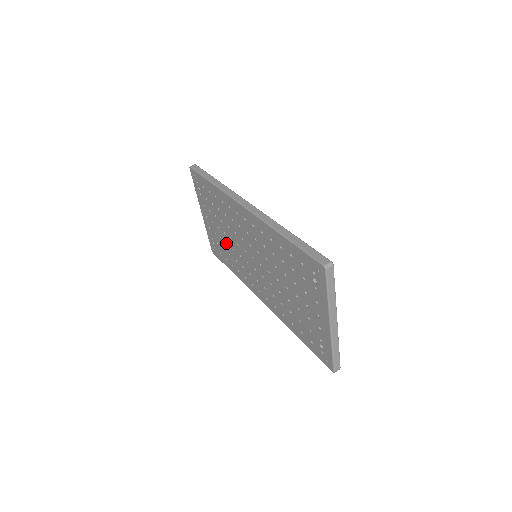
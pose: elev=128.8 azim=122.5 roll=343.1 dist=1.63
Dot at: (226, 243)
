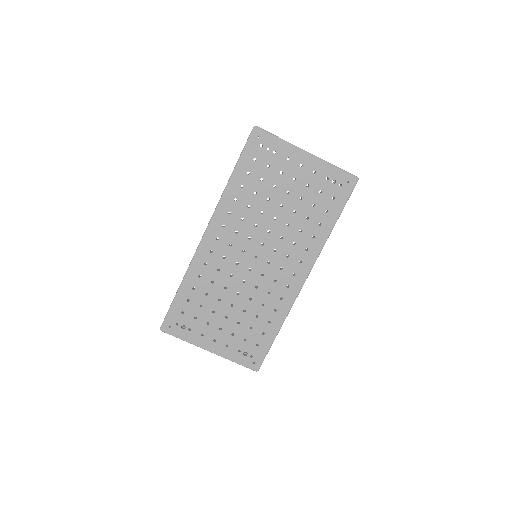
Dot at: (243, 313)
